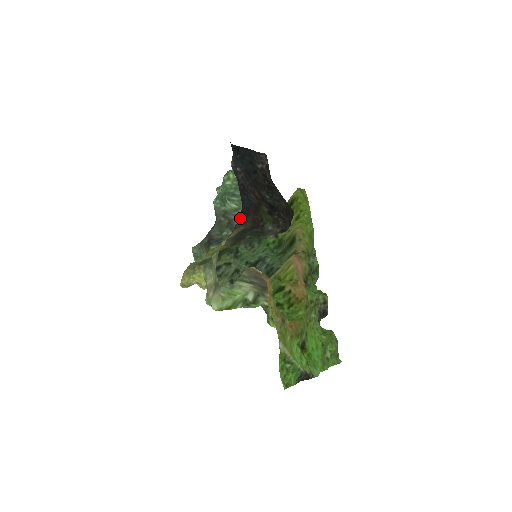
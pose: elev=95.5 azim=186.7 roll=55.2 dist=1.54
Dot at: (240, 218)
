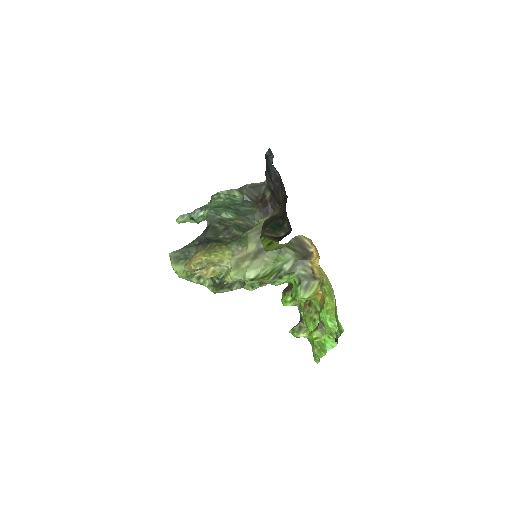
Dot at: (283, 201)
